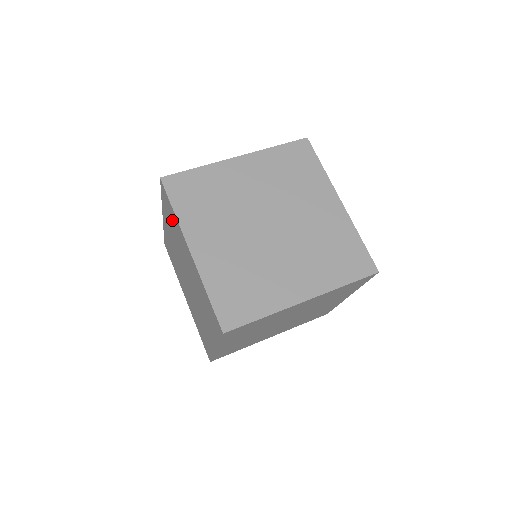
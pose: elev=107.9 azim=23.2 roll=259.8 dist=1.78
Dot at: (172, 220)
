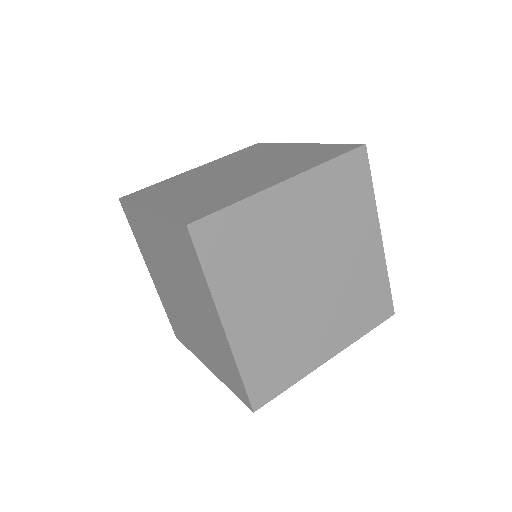
Dot at: (187, 262)
